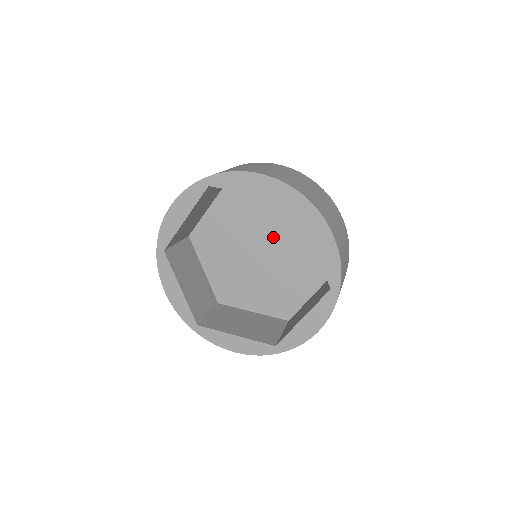
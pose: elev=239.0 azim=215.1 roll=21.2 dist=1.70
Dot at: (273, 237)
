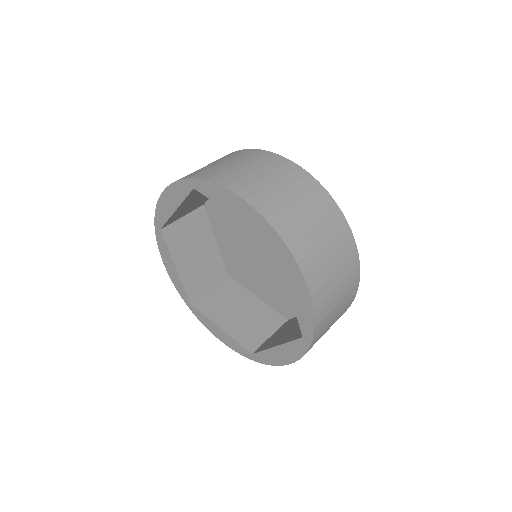
Dot at: occluded
